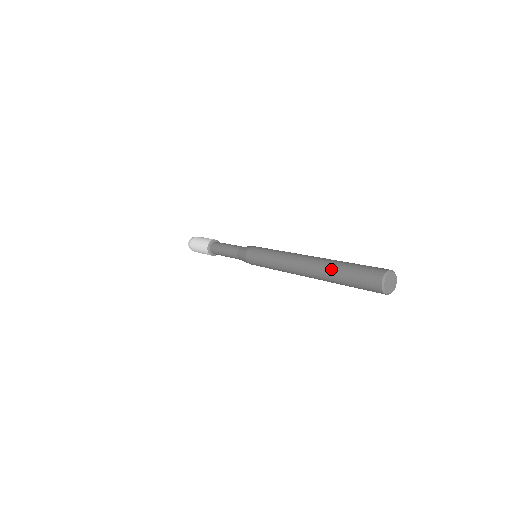
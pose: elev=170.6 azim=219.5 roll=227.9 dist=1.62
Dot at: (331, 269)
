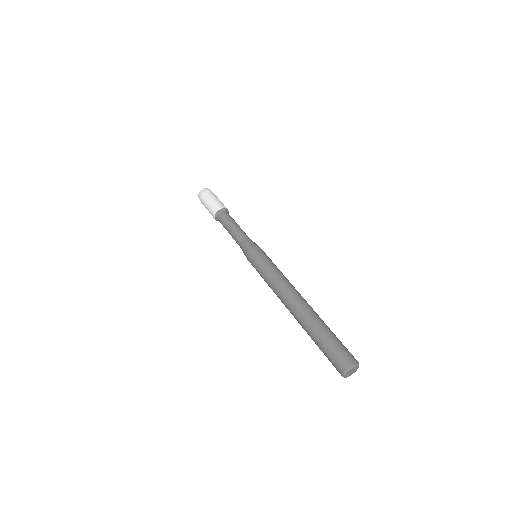
Dot at: (314, 327)
